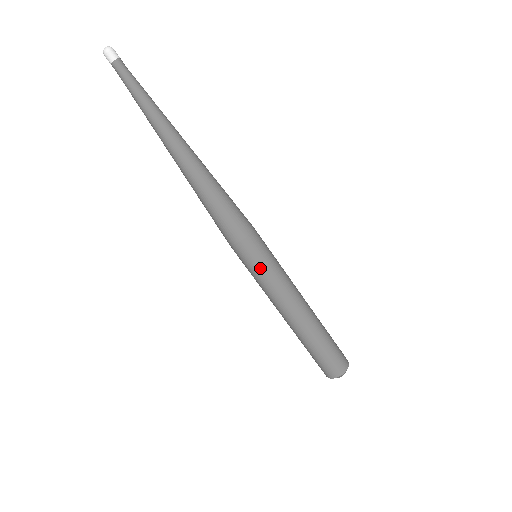
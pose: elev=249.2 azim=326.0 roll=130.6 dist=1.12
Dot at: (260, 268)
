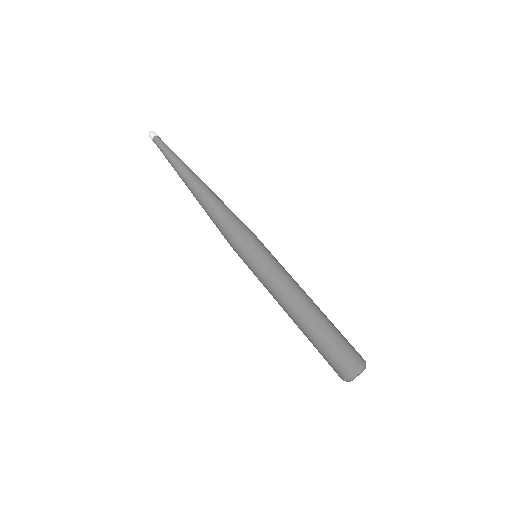
Dot at: (254, 260)
